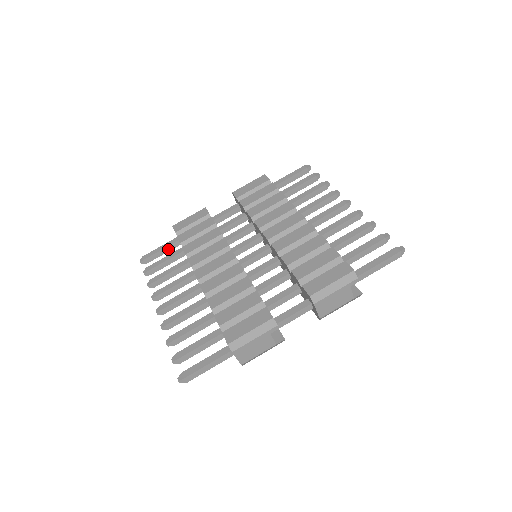
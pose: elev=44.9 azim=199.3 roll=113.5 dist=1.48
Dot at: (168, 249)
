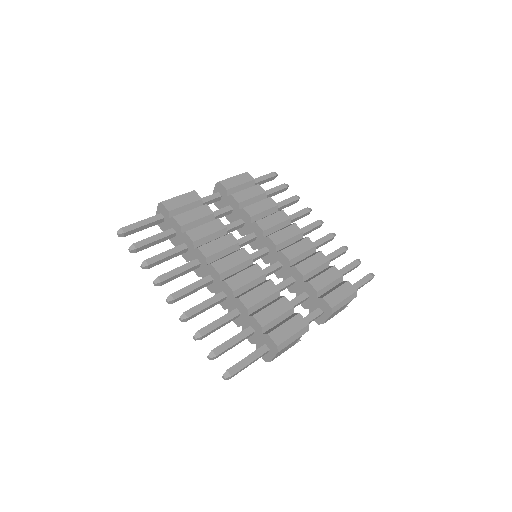
Dot at: (150, 225)
